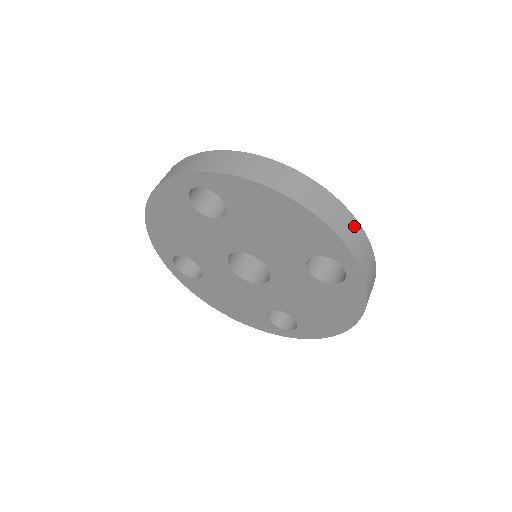
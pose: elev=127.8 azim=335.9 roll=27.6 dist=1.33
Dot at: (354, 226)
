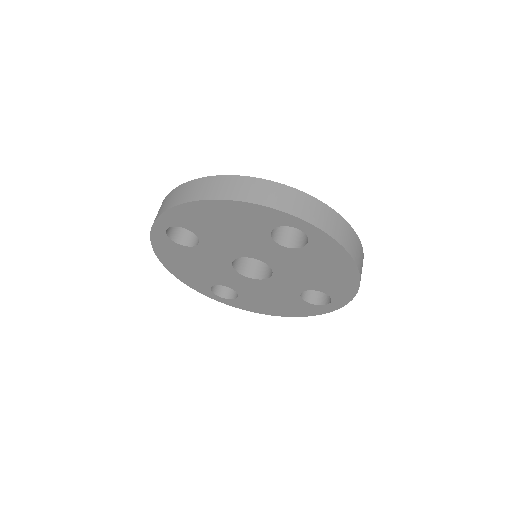
Dot at: (281, 190)
